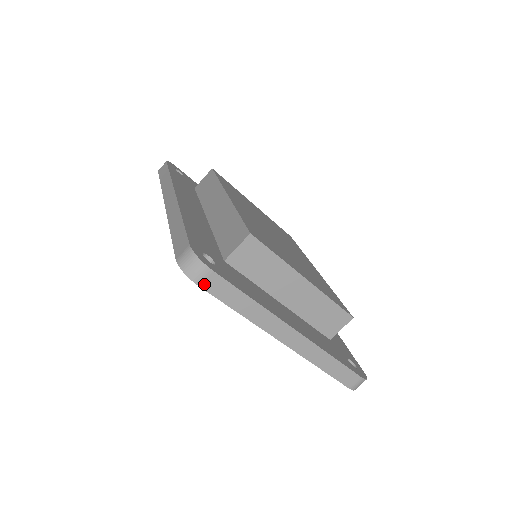
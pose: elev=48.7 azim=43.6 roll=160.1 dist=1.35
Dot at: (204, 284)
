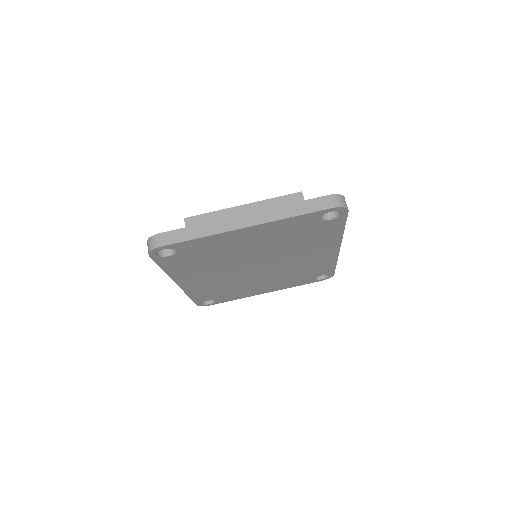
Dot at: (163, 243)
